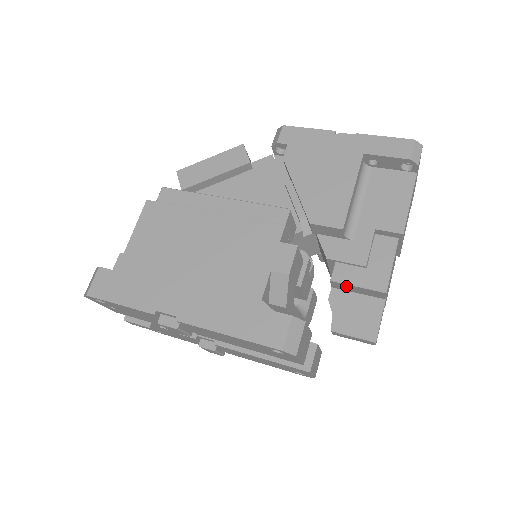
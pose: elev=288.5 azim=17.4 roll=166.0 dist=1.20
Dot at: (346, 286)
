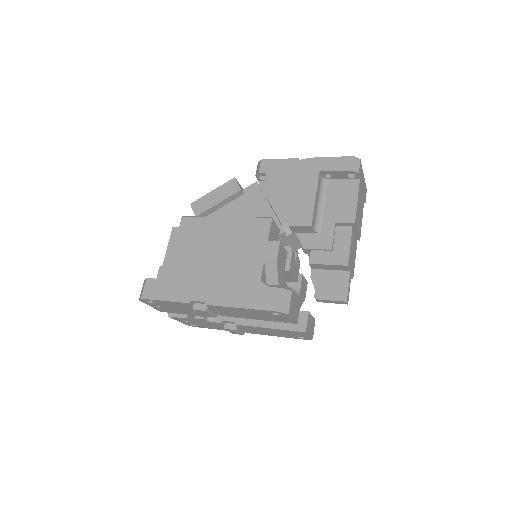
Dot at: (320, 266)
